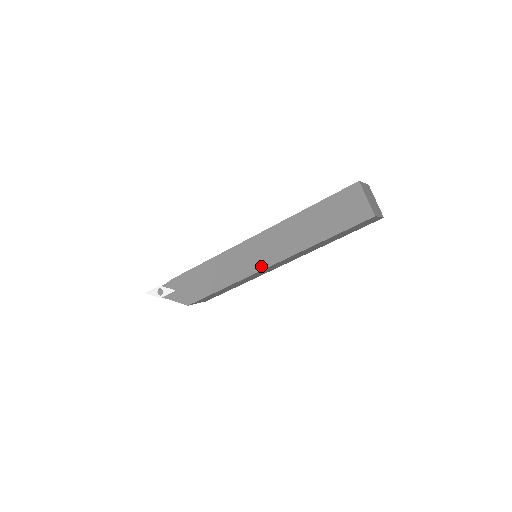
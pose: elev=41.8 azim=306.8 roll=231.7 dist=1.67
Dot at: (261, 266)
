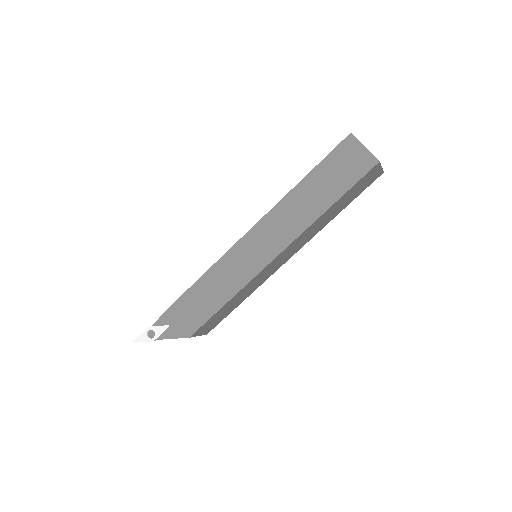
Dot at: (267, 259)
